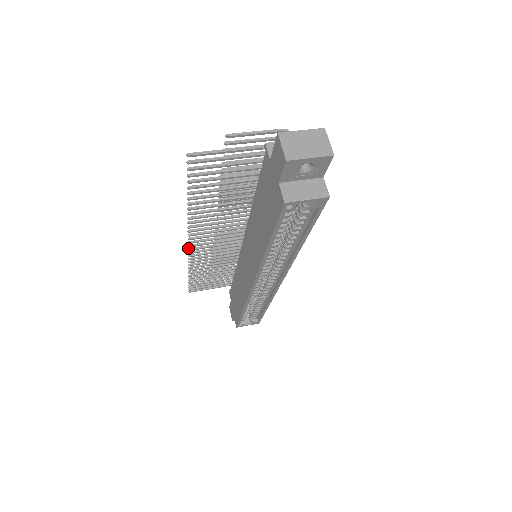
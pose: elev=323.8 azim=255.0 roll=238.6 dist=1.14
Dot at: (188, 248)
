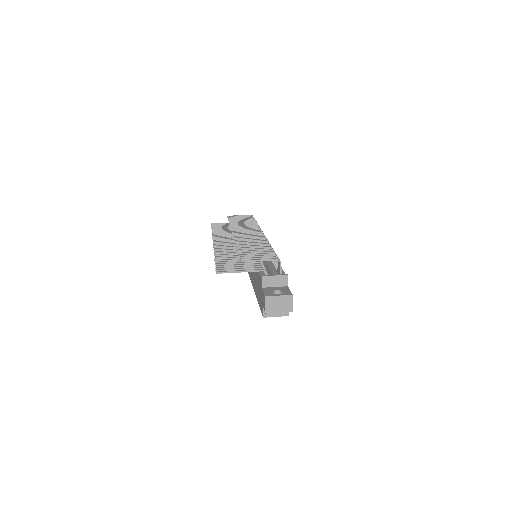
Dot at: (213, 240)
